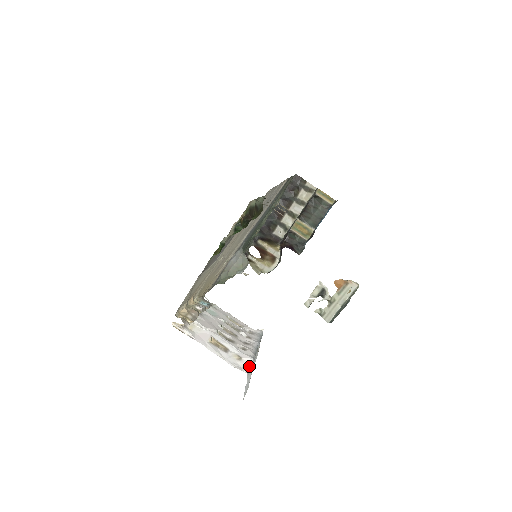
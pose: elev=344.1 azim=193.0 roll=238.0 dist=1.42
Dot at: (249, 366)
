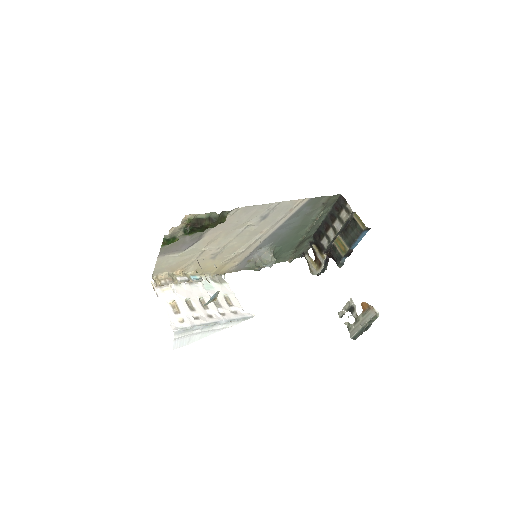
Dot at: (182, 329)
